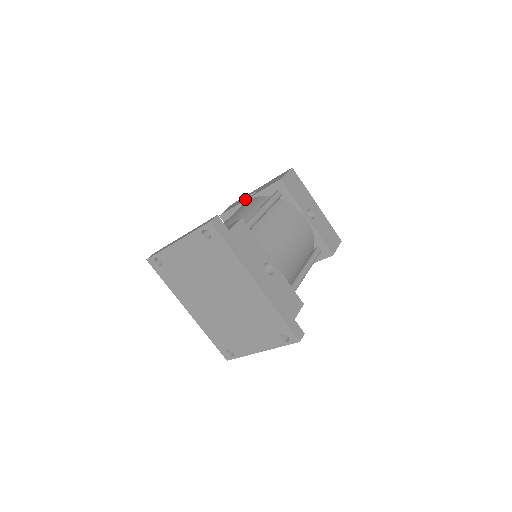
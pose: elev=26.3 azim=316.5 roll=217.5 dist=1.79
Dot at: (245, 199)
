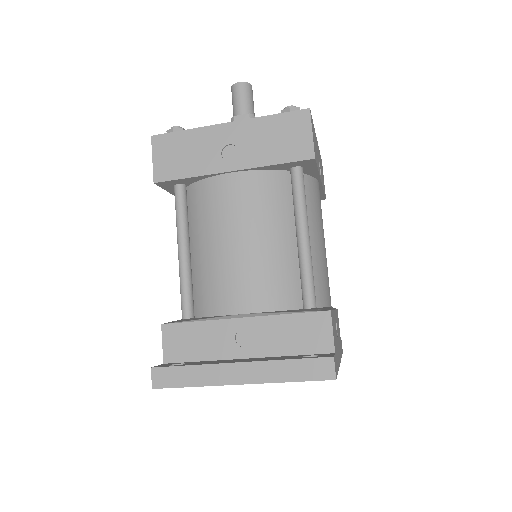
Dot at: (220, 167)
